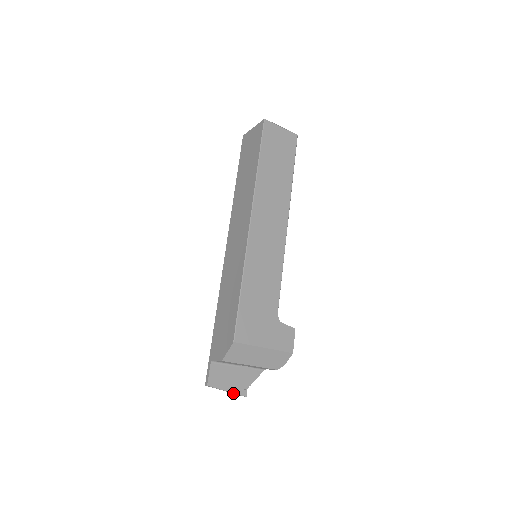
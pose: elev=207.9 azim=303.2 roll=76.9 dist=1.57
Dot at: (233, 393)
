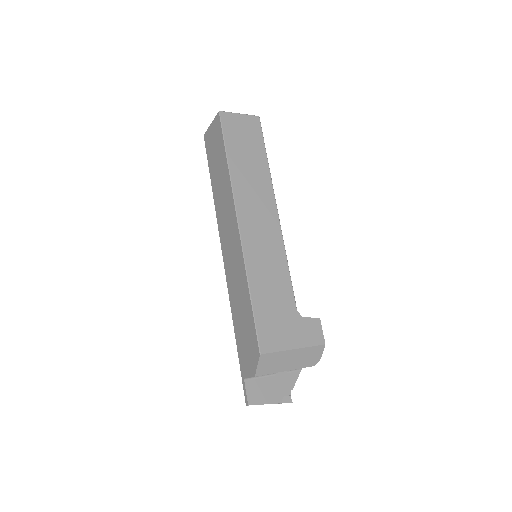
Dot at: (277, 403)
